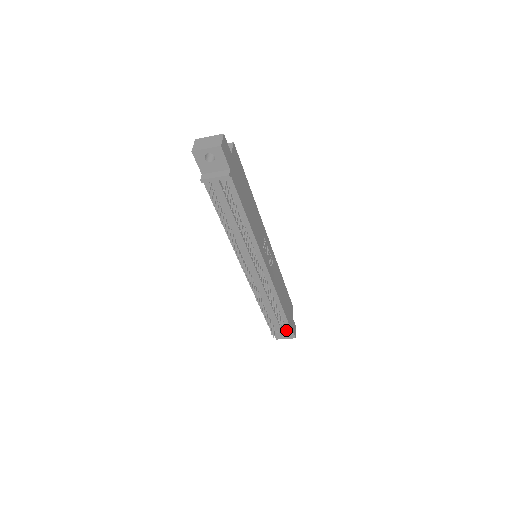
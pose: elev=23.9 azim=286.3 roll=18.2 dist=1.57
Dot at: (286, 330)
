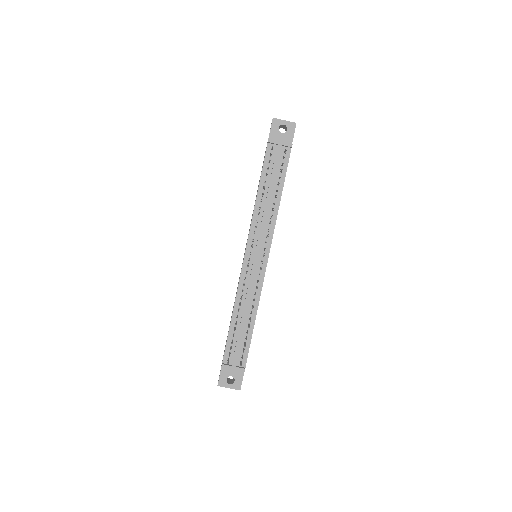
Dot at: (240, 366)
